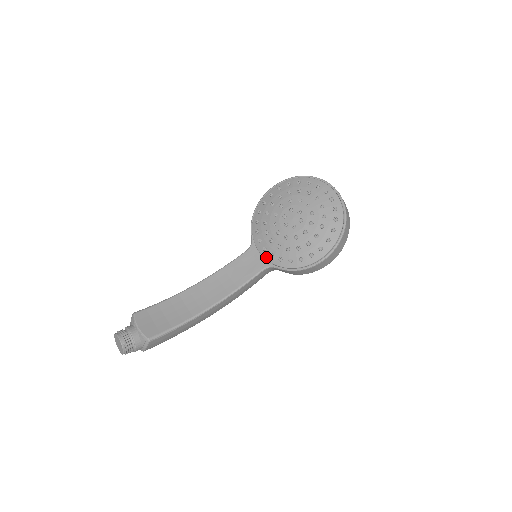
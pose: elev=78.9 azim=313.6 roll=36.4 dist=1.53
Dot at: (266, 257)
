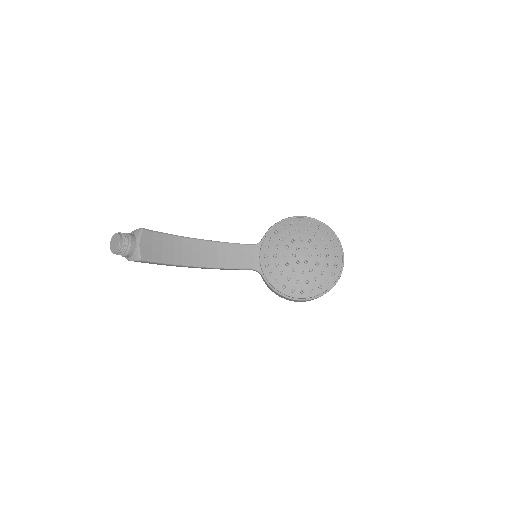
Dot at: (262, 263)
